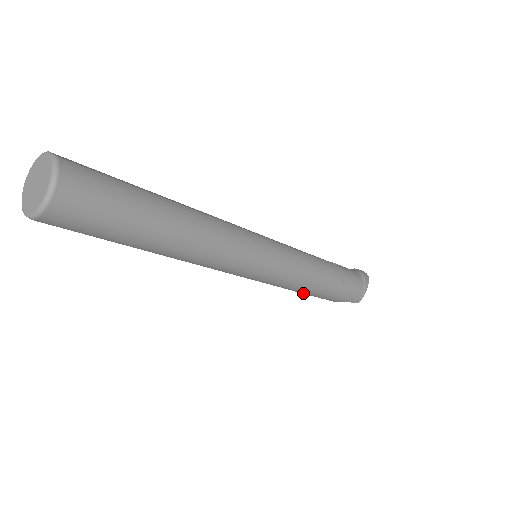
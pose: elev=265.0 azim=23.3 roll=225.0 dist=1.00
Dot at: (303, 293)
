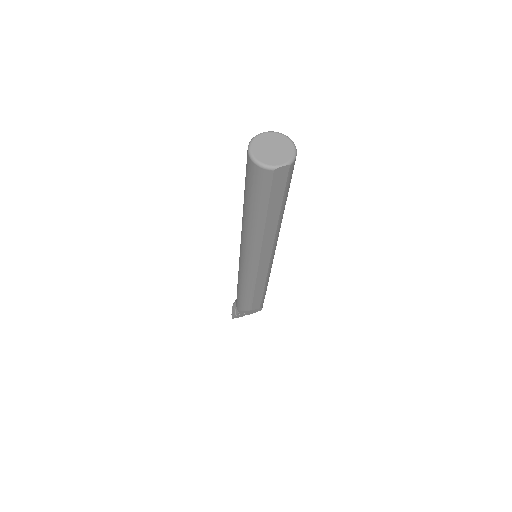
Dot at: (263, 292)
